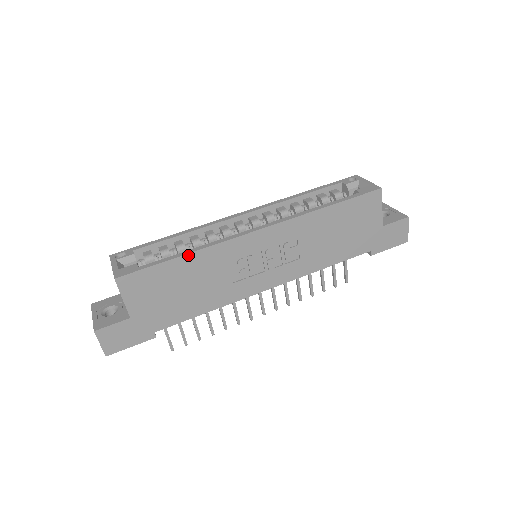
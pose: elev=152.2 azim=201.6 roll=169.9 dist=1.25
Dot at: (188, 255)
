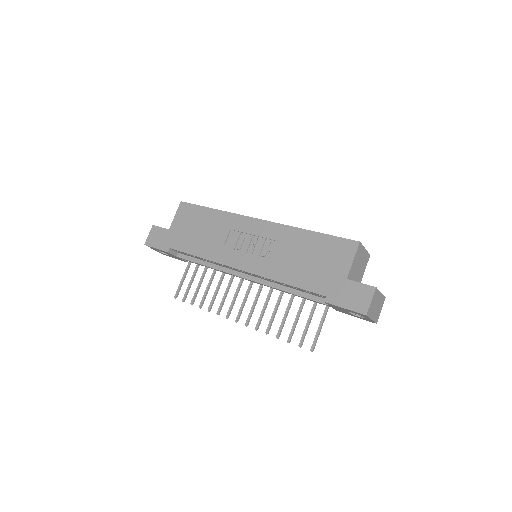
Dot at: (216, 210)
